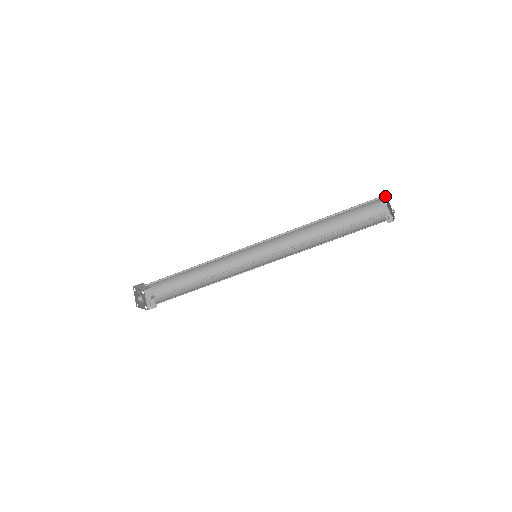
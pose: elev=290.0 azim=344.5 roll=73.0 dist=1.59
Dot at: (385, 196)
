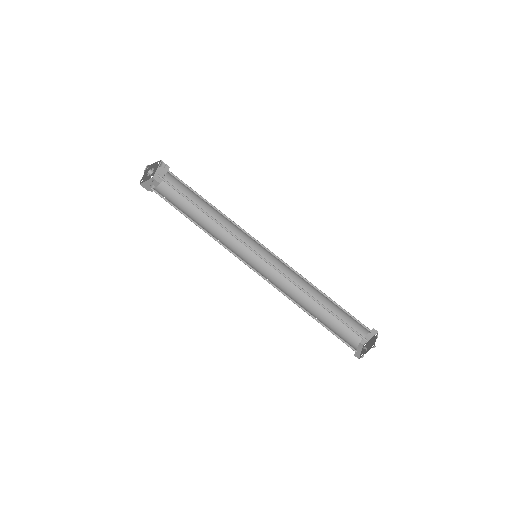
Dot at: (373, 337)
